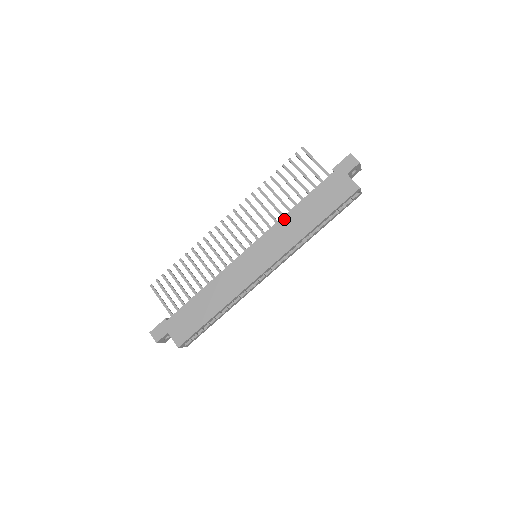
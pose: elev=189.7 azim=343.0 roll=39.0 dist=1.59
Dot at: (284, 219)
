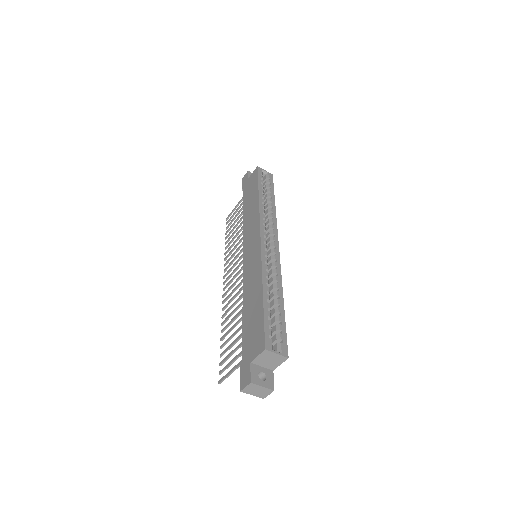
Dot at: (244, 225)
